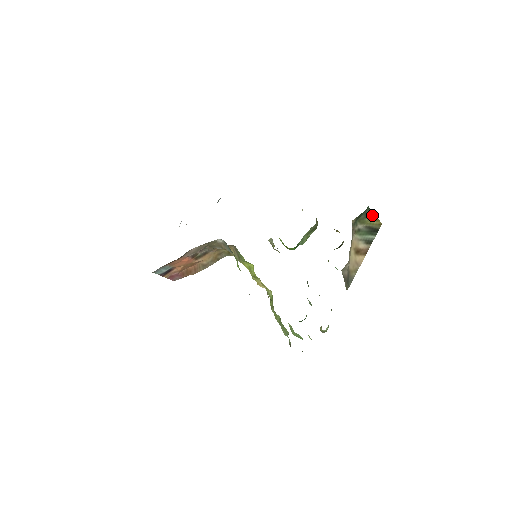
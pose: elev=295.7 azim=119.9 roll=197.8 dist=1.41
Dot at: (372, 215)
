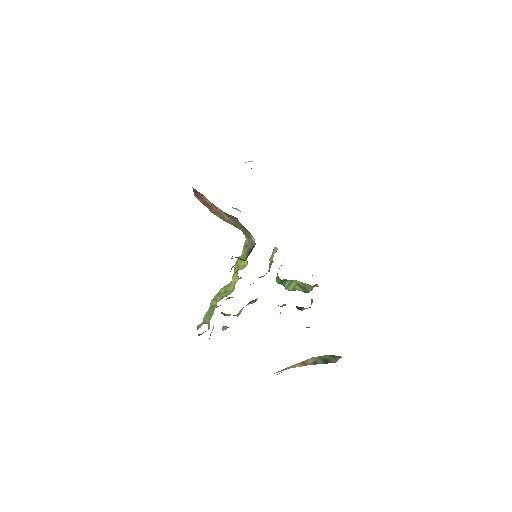
Dot at: (339, 358)
